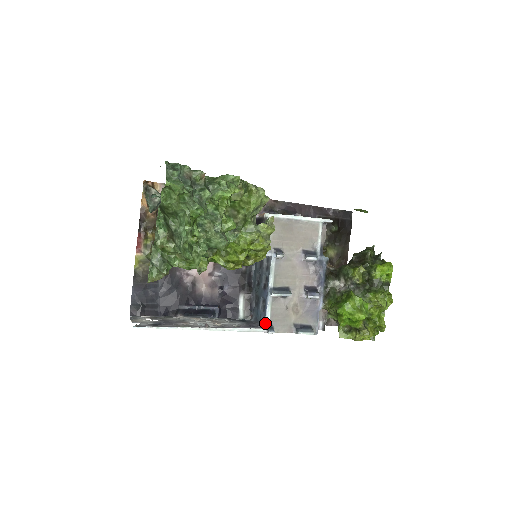
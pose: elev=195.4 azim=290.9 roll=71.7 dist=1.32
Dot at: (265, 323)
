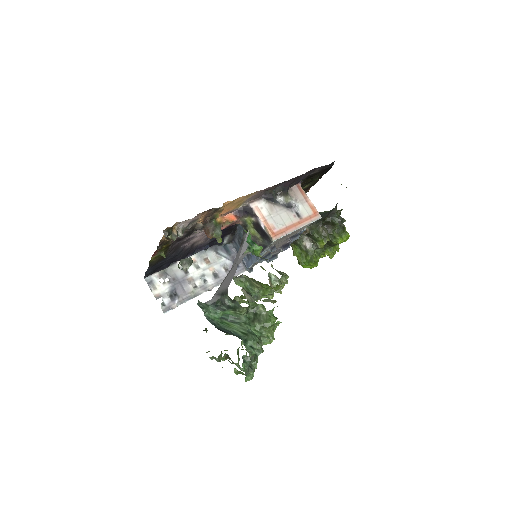
Dot at: (248, 269)
